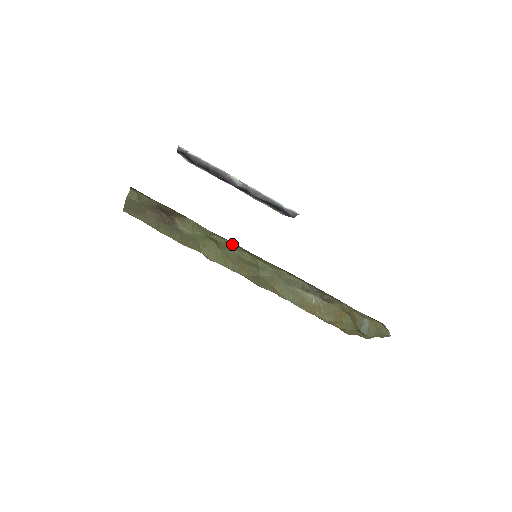
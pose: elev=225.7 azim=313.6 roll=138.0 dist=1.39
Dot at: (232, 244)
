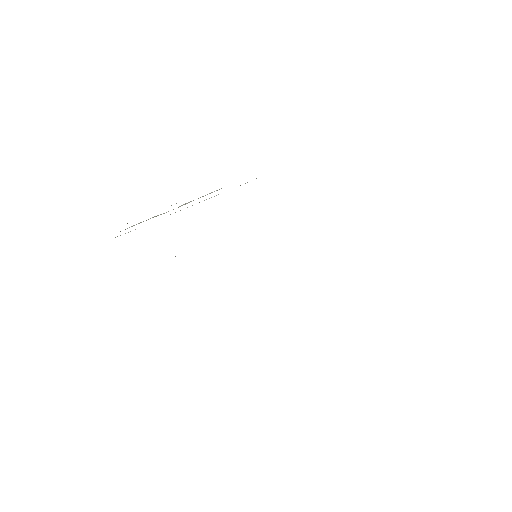
Dot at: occluded
